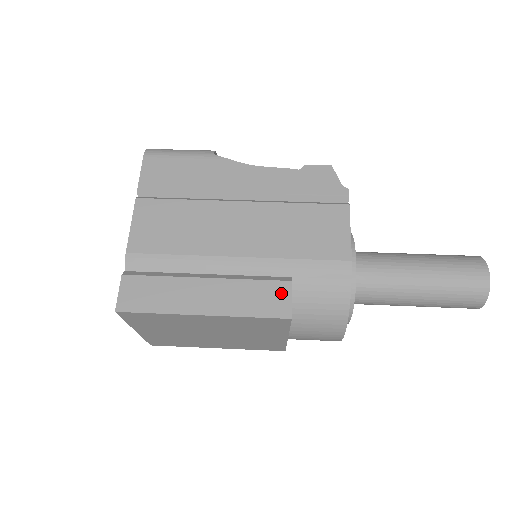
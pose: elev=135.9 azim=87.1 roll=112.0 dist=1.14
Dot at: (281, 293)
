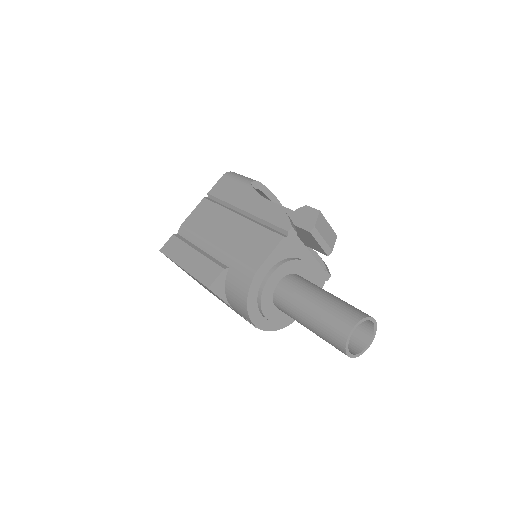
Dot at: (215, 273)
